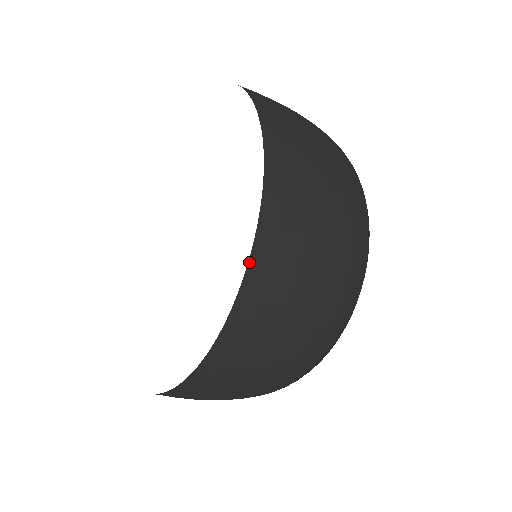
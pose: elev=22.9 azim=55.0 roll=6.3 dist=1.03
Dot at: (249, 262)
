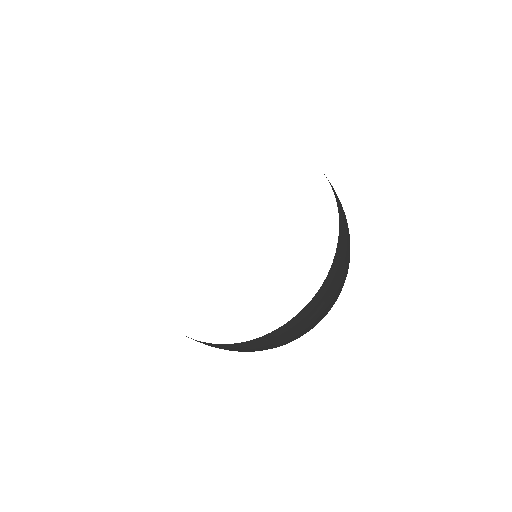
Dot at: (290, 320)
